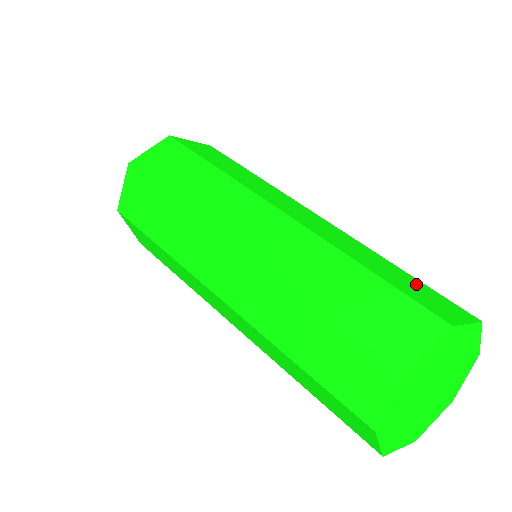
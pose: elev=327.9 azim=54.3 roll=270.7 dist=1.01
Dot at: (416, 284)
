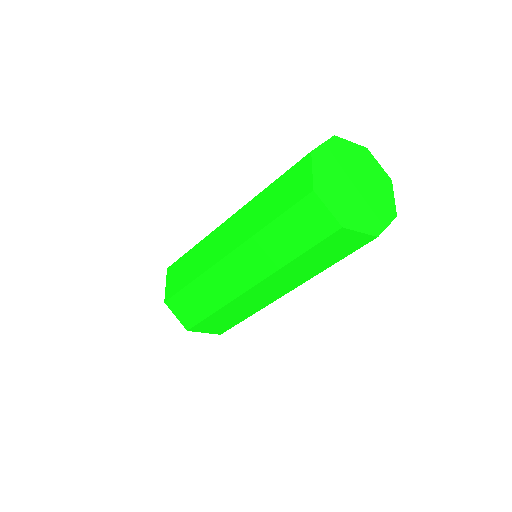
Dot at: occluded
